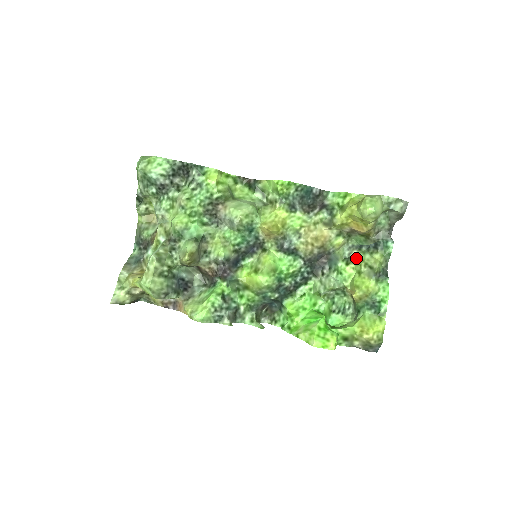
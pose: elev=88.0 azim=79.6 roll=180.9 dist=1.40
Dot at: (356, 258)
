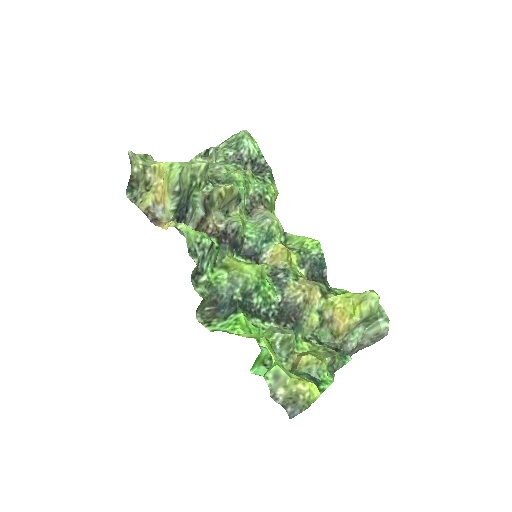
Dot at: (316, 343)
